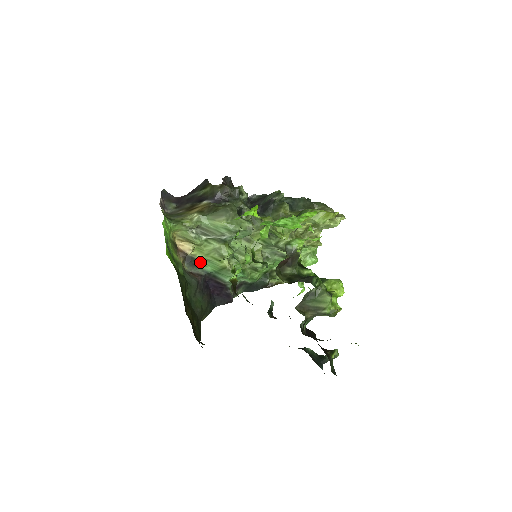
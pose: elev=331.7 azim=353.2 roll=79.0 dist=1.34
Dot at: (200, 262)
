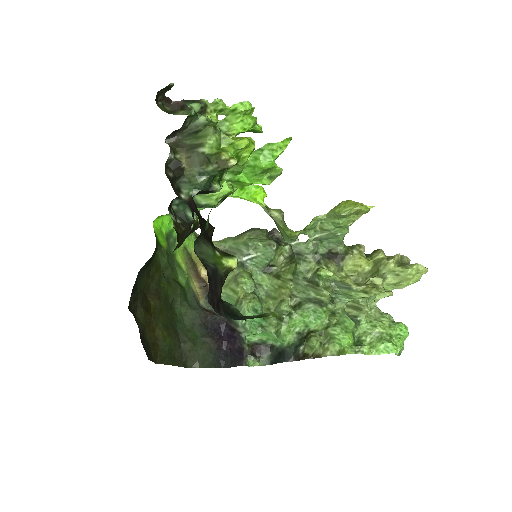
Dot at: occluded
